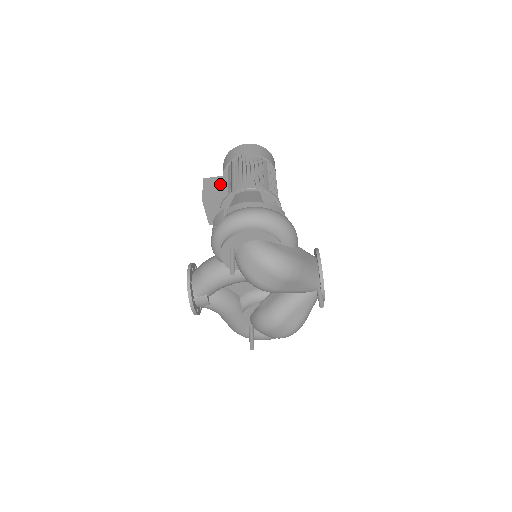
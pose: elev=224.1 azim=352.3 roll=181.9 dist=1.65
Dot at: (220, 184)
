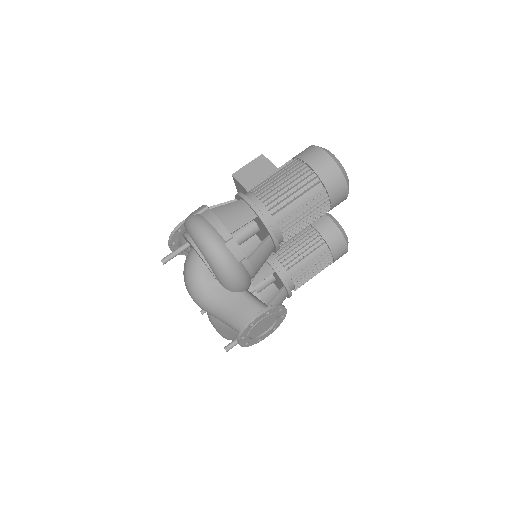
Dot at: (261, 173)
